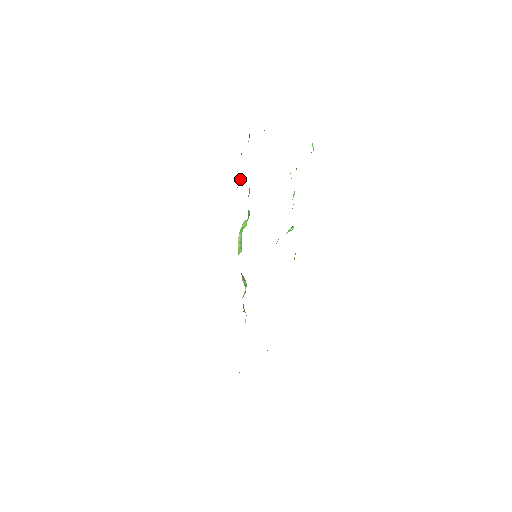
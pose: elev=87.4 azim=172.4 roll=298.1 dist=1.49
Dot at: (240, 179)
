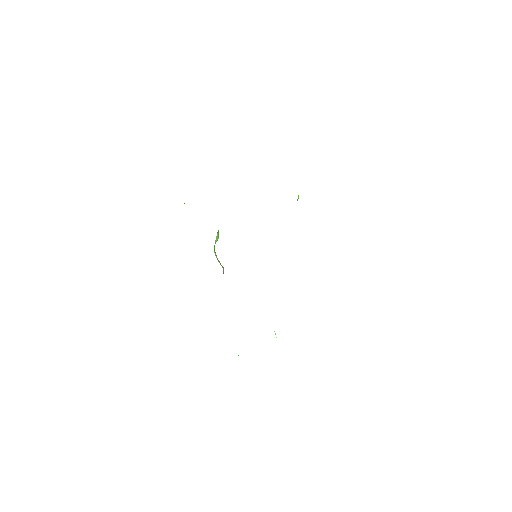
Dot at: occluded
